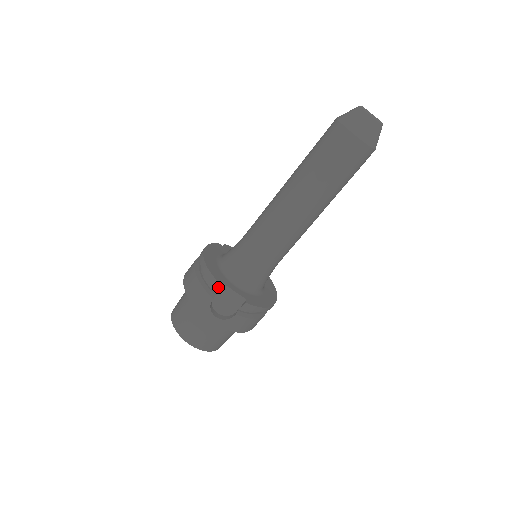
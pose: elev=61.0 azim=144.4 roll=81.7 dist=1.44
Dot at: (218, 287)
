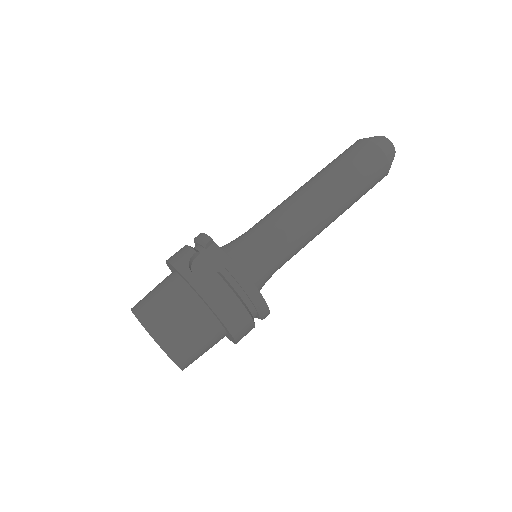
Dot at: (207, 240)
